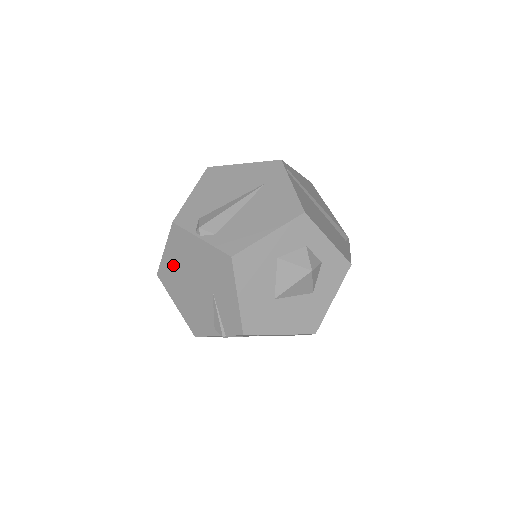
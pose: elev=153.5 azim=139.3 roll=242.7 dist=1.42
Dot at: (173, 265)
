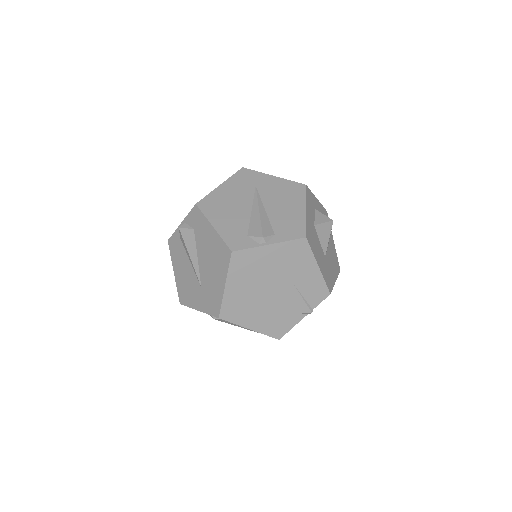
Dot at: (240, 292)
